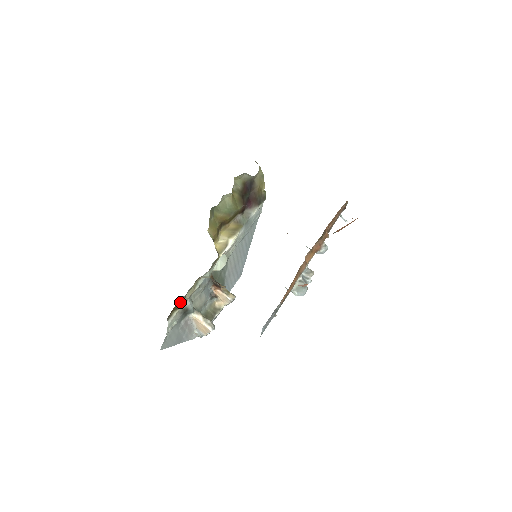
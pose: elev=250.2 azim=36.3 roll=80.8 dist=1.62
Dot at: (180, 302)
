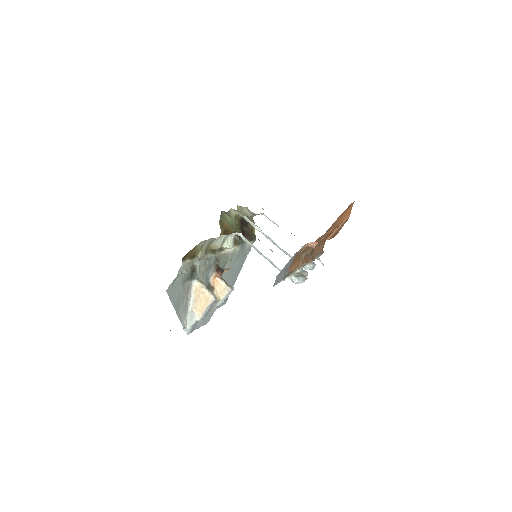
Dot at: (195, 251)
